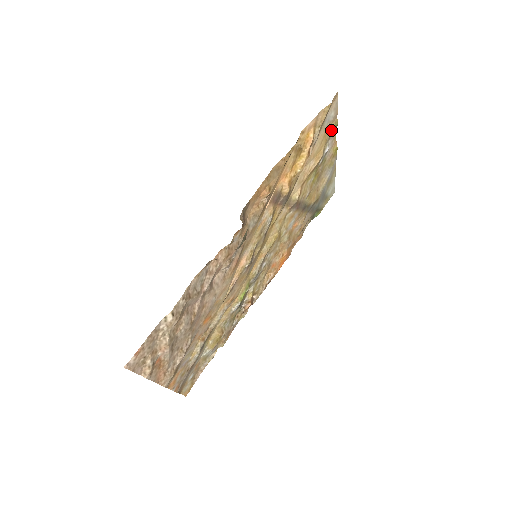
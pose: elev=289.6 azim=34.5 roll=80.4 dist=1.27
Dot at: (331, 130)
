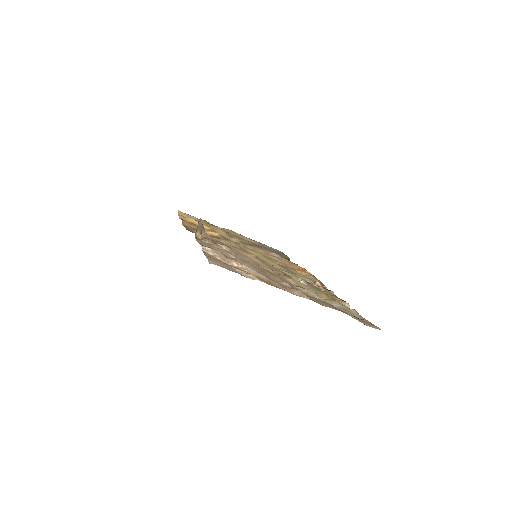
Dot at: occluded
